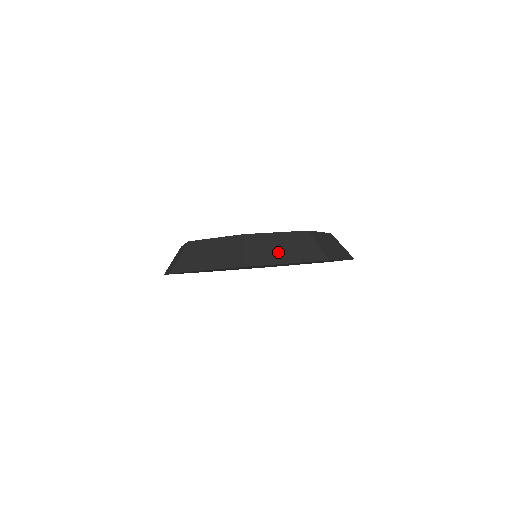
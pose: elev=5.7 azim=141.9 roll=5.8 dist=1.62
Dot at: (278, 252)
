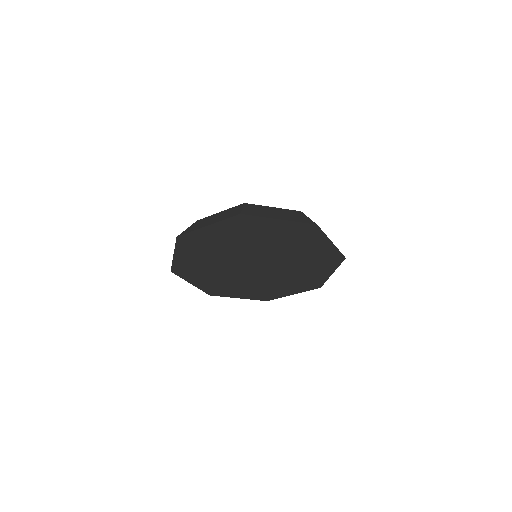
Dot at: occluded
